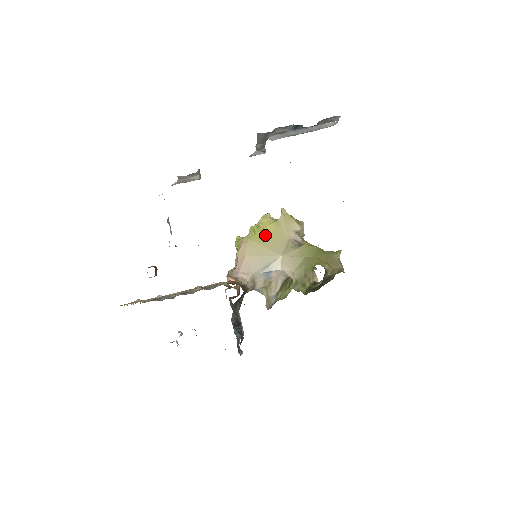
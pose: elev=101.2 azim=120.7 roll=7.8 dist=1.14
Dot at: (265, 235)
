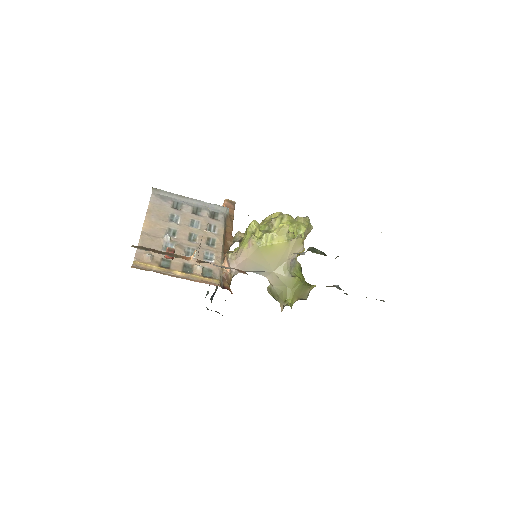
Dot at: (272, 250)
